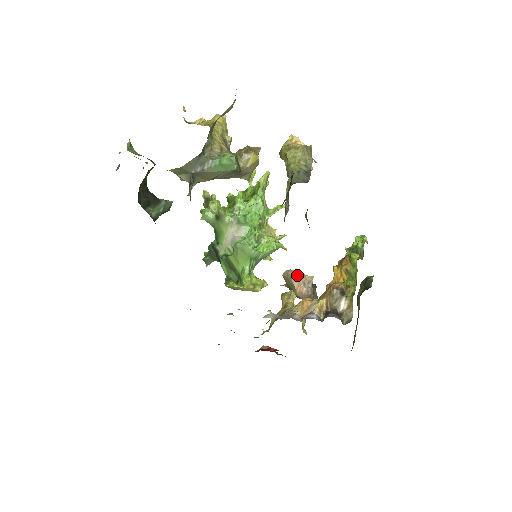
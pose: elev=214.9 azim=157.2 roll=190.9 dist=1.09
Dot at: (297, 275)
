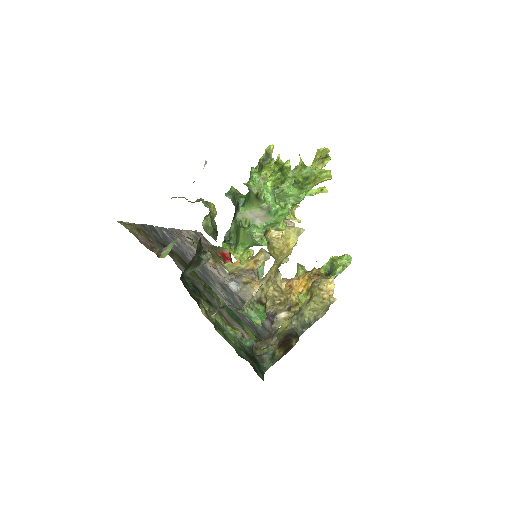
Dot at: occluded
